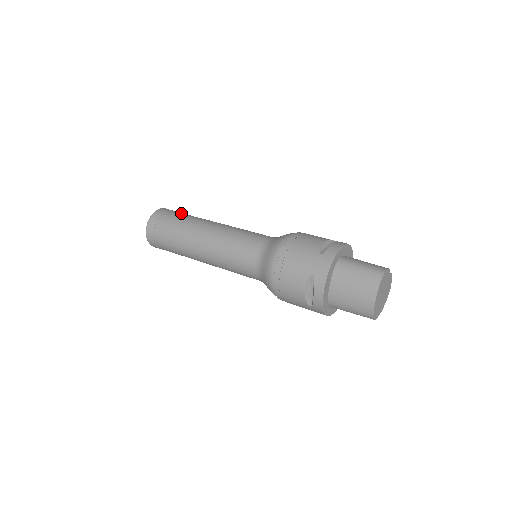
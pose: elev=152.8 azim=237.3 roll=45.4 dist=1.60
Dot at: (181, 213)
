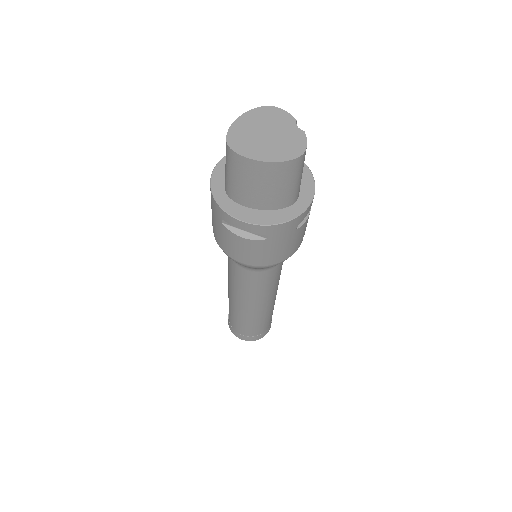
Dot at: occluded
